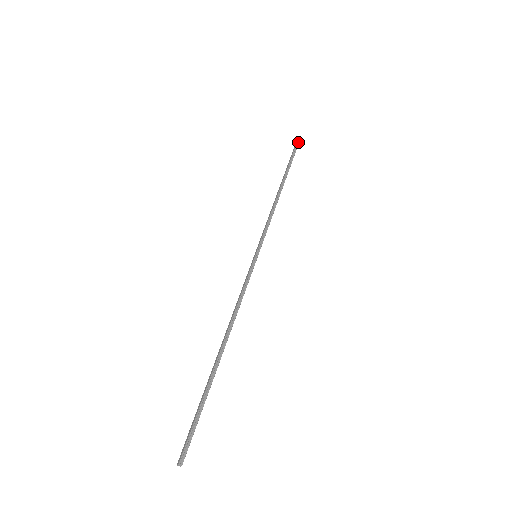
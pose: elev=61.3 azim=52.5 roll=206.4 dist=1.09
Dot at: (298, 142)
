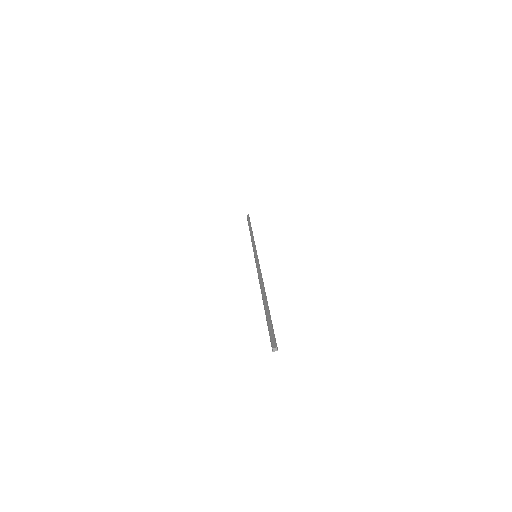
Dot at: occluded
